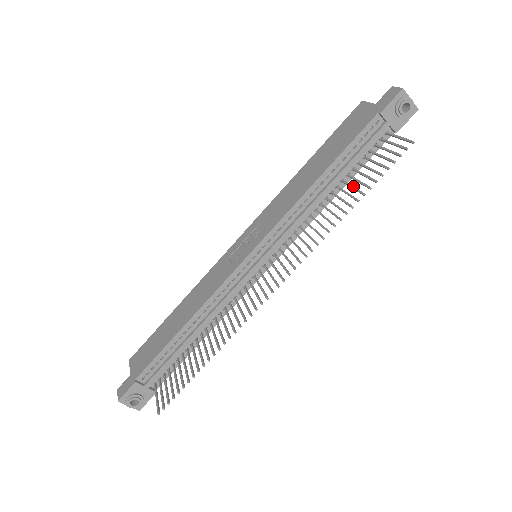
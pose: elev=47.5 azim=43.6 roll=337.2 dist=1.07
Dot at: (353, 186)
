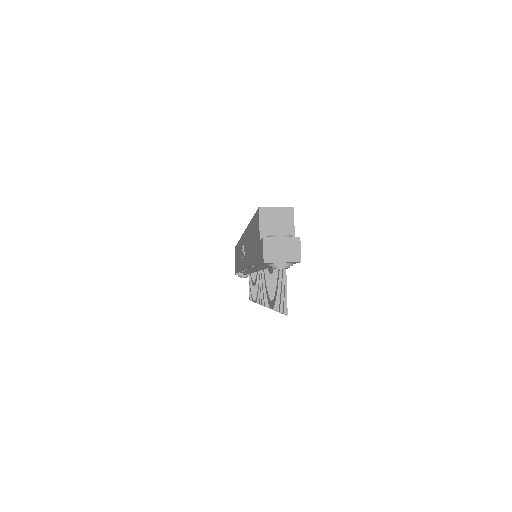
Dot at: (274, 288)
